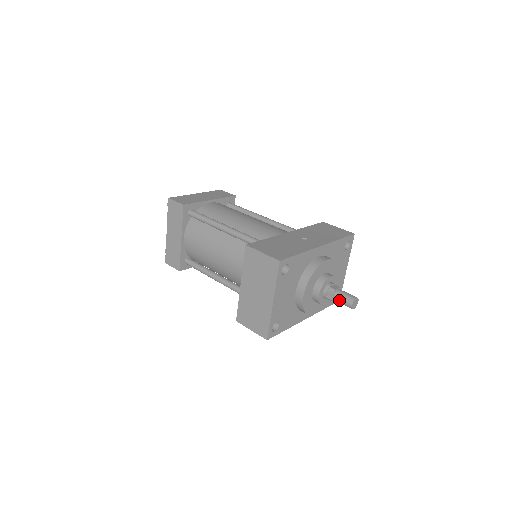
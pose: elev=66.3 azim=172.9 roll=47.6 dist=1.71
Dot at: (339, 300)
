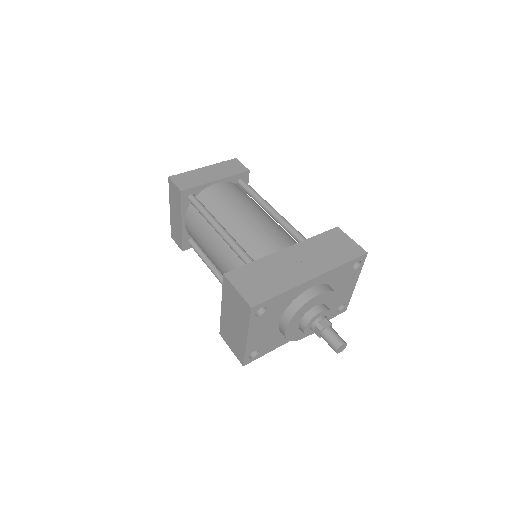
Dot at: (325, 340)
